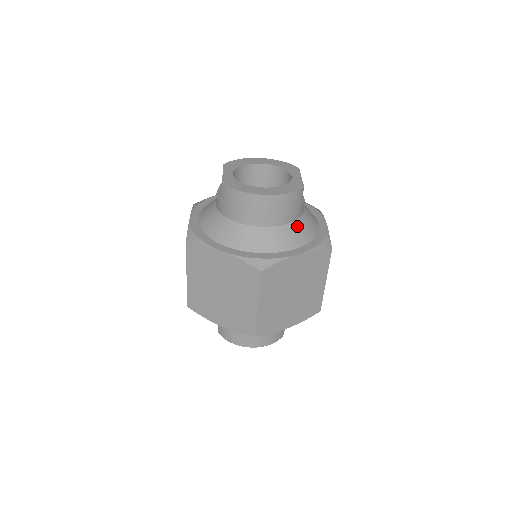
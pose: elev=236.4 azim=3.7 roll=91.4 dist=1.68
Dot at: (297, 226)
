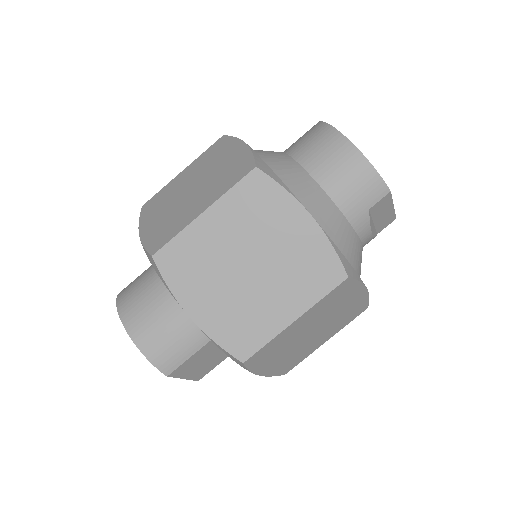
Dot at: (339, 218)
